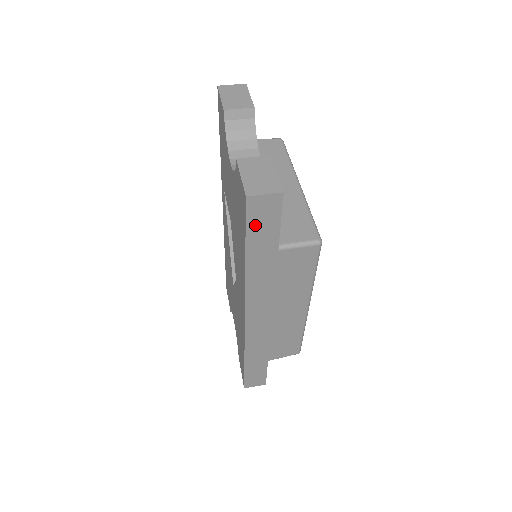
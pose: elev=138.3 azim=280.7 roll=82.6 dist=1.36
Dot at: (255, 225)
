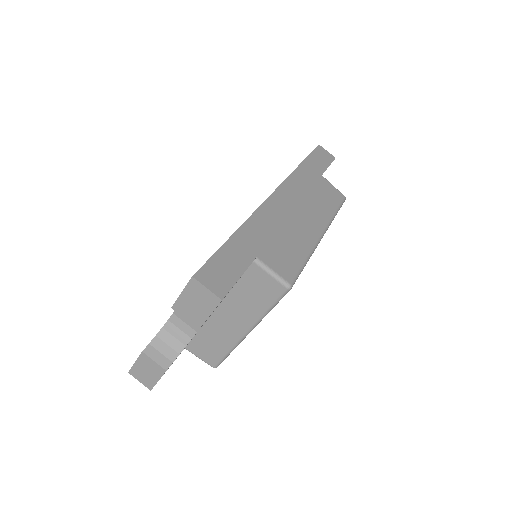
Dot at: occluded
